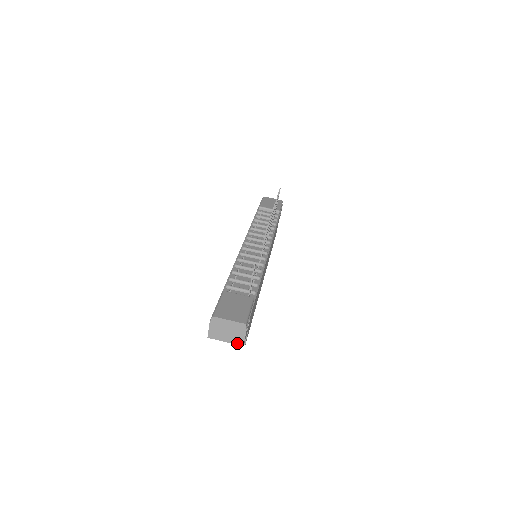
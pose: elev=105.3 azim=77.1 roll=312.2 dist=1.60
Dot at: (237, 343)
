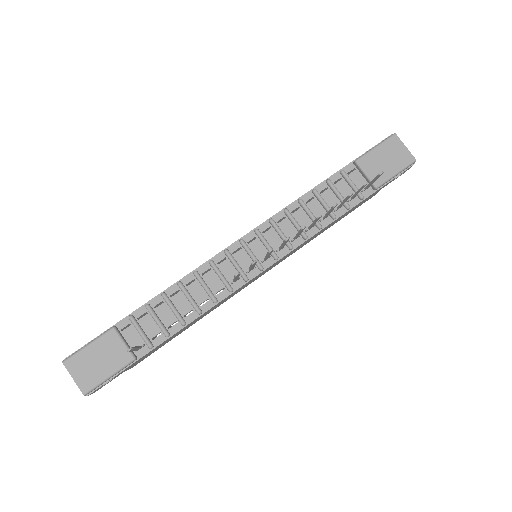
Dot at: occluded
